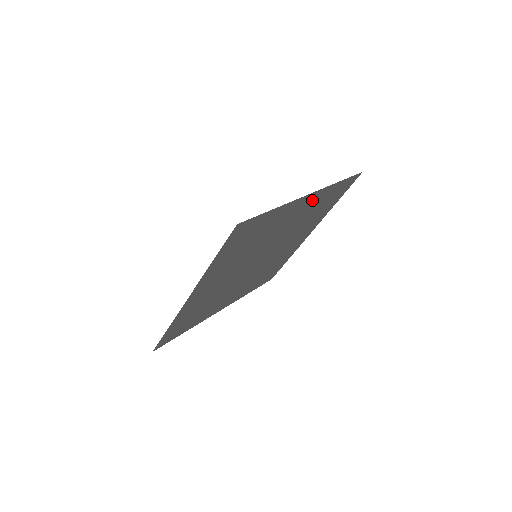
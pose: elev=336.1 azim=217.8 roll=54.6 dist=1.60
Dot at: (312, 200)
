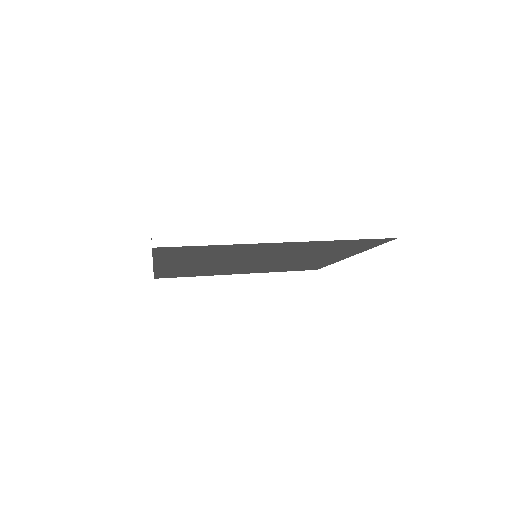
Dot at: (297, 245)
